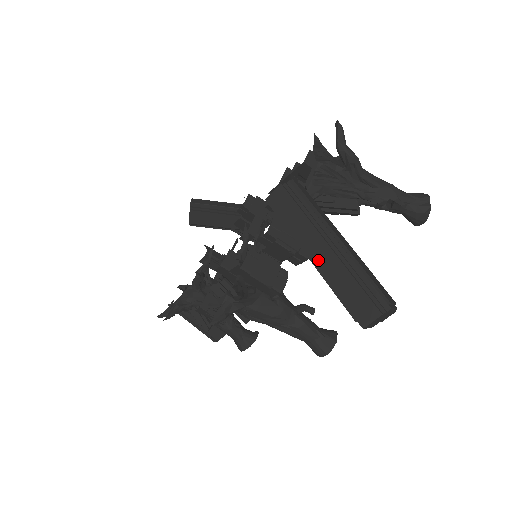
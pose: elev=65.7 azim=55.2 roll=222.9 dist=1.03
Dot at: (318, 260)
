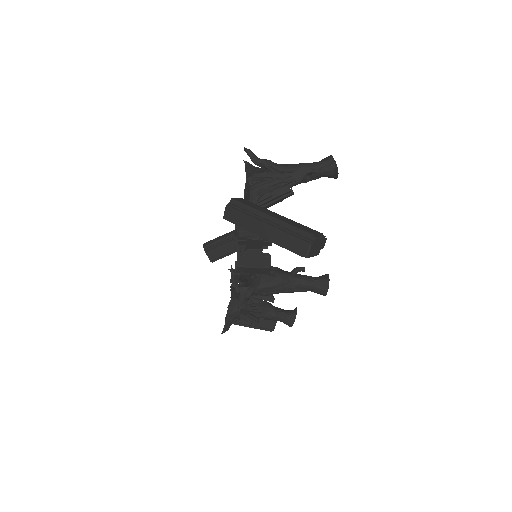
Dot at: (266, 235)
